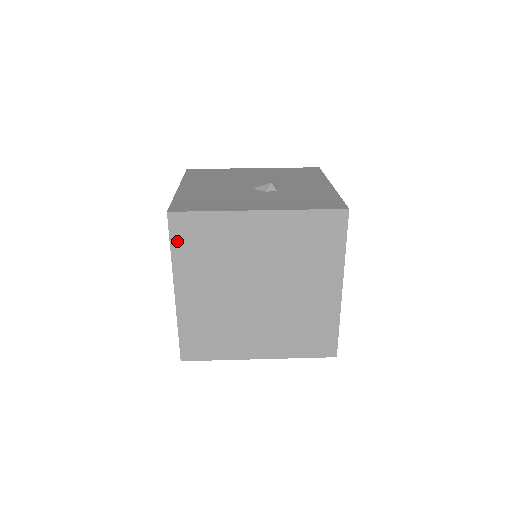
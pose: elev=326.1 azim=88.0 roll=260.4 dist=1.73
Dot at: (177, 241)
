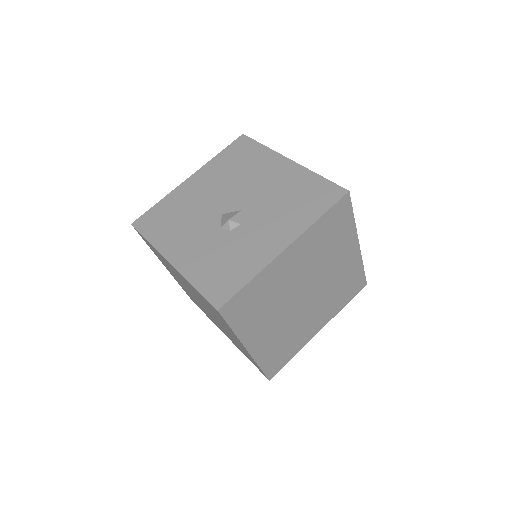
Dot at: occluded
